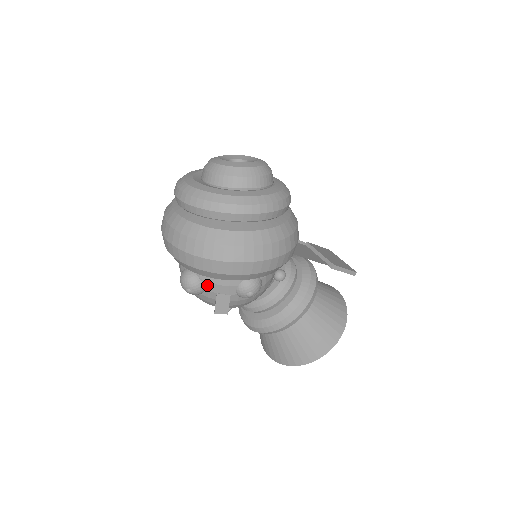
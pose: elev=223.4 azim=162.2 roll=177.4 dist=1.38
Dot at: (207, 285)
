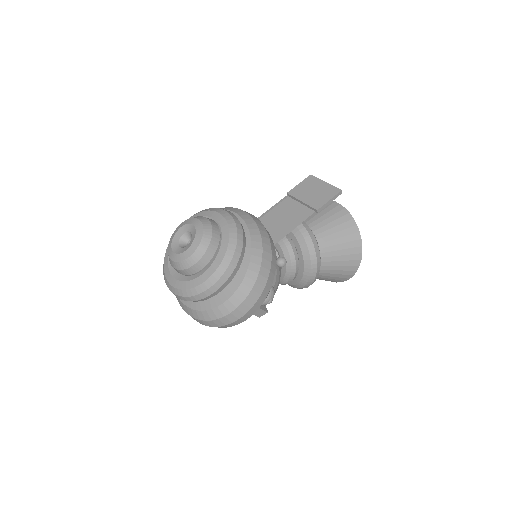
Dot at: occluded
